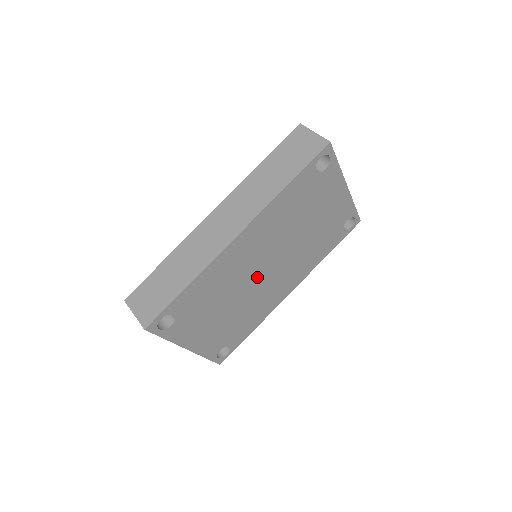
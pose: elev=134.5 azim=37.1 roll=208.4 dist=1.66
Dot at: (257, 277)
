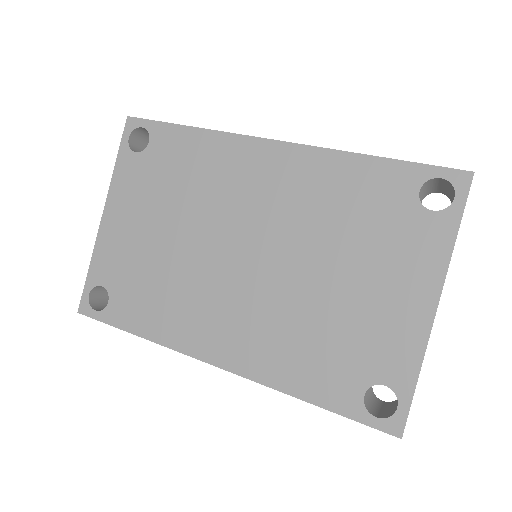
Dot at: (225, 246)
